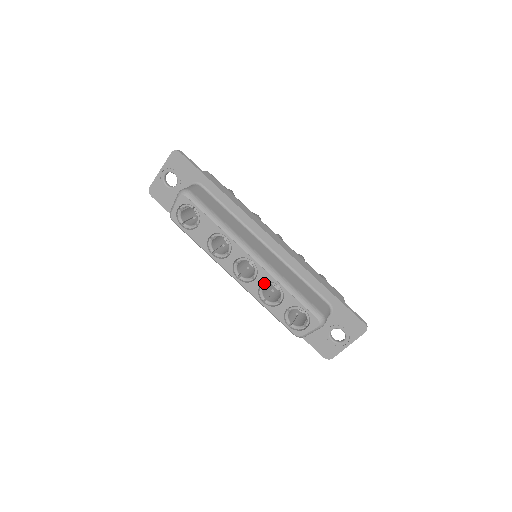
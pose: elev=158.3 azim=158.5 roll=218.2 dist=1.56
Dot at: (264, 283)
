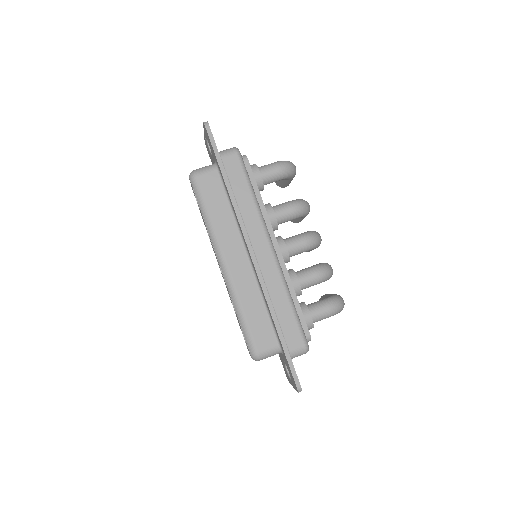
Dot at: occluded
